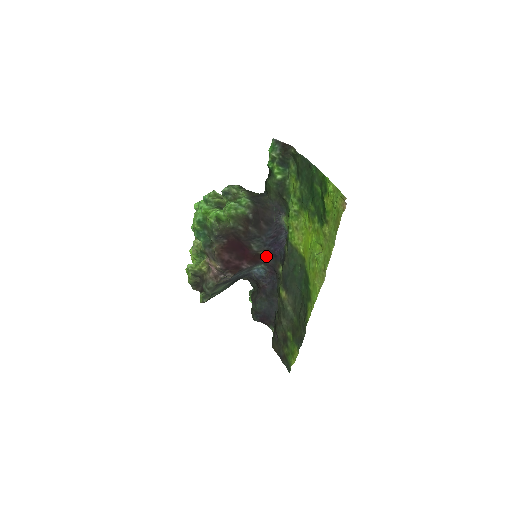
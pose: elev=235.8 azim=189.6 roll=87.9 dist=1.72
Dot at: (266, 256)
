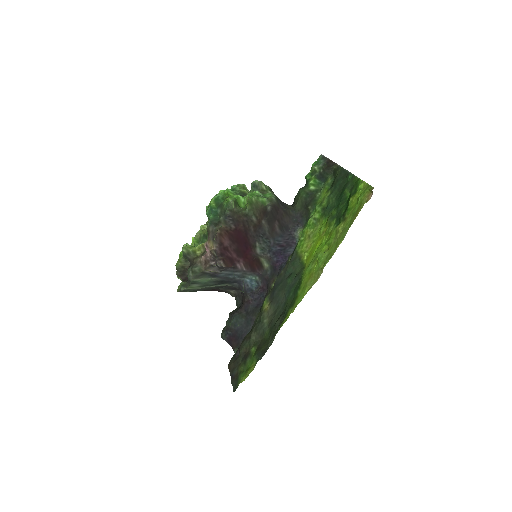
Dot at: (265, 267)
